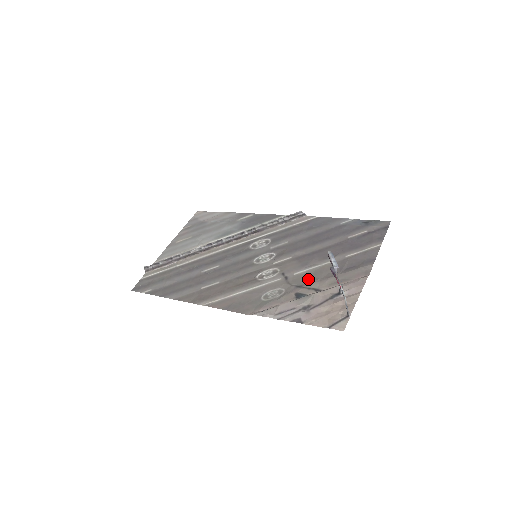
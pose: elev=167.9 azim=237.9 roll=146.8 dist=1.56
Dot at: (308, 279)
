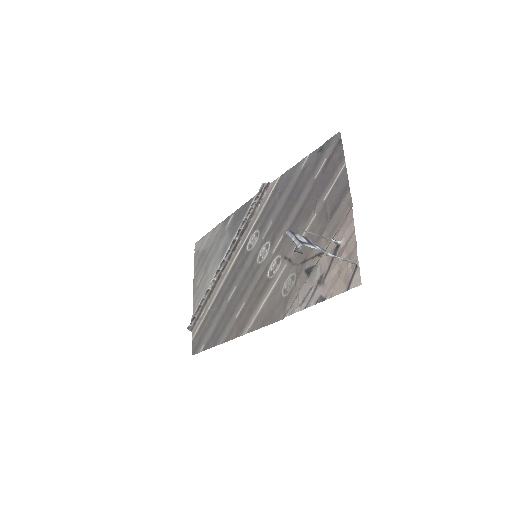
Dot at: (306, 249)
